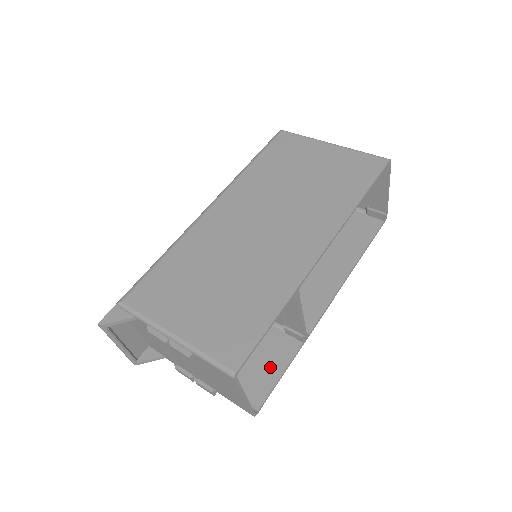
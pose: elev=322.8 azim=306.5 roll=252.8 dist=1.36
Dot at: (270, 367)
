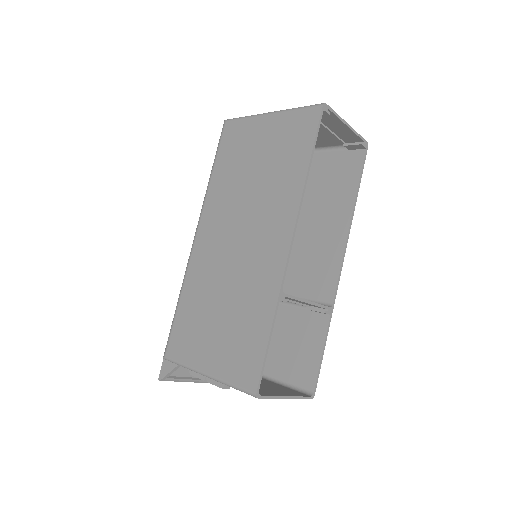
Dot at: (311, 349)
